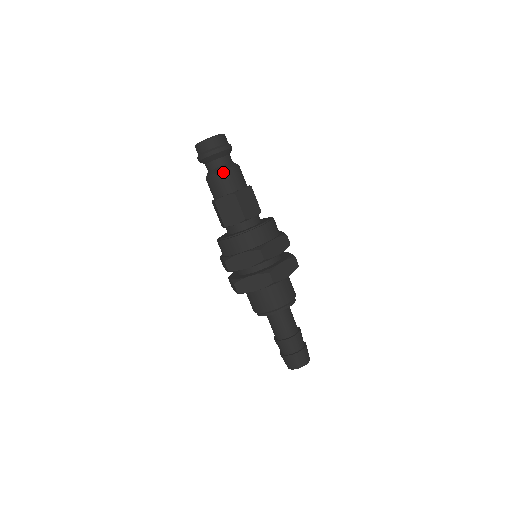
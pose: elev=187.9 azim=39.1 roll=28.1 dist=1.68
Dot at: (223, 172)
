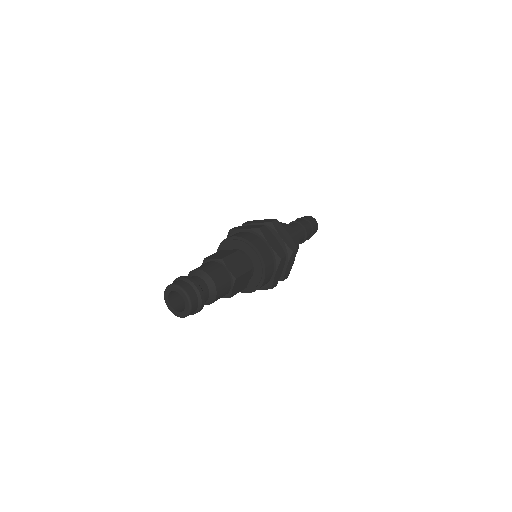
Dot at: occluded
